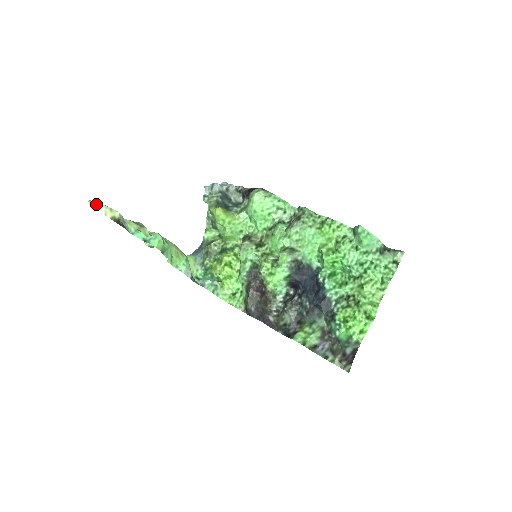
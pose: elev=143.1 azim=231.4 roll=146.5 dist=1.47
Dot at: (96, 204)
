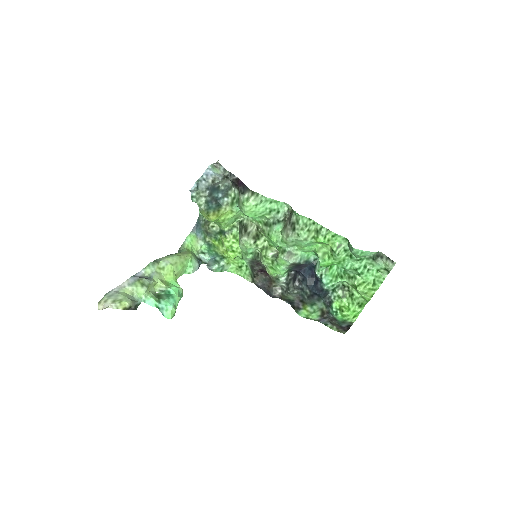
Dot at: (106, 307)
